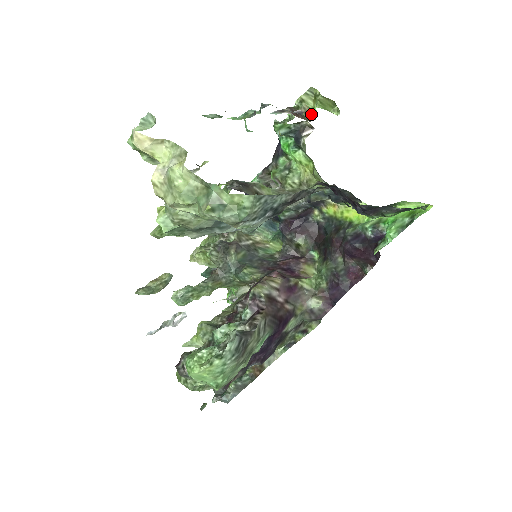
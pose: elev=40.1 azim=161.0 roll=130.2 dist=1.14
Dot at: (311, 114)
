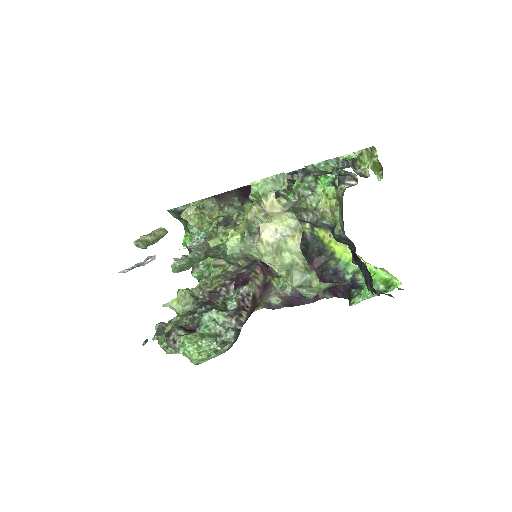
Dot at: (361, 168)
